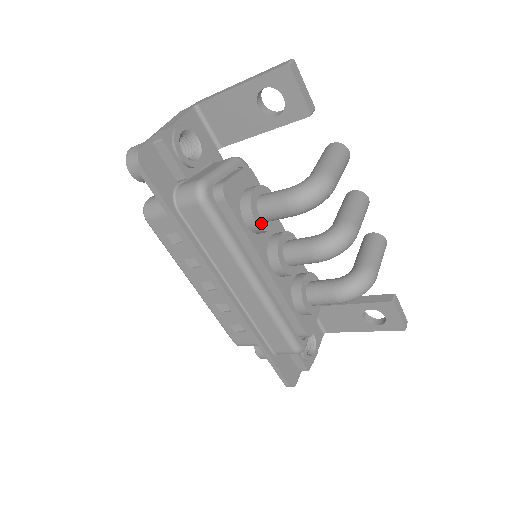
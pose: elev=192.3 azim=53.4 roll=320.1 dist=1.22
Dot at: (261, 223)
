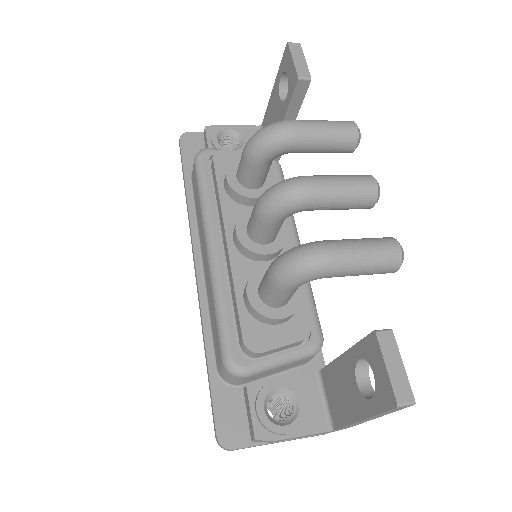
Dot at: (234, 183)
